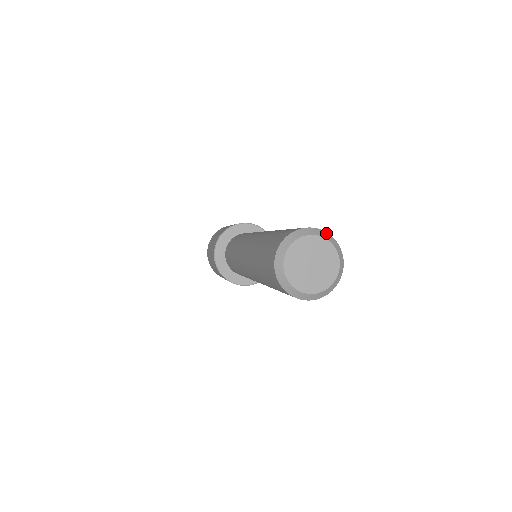
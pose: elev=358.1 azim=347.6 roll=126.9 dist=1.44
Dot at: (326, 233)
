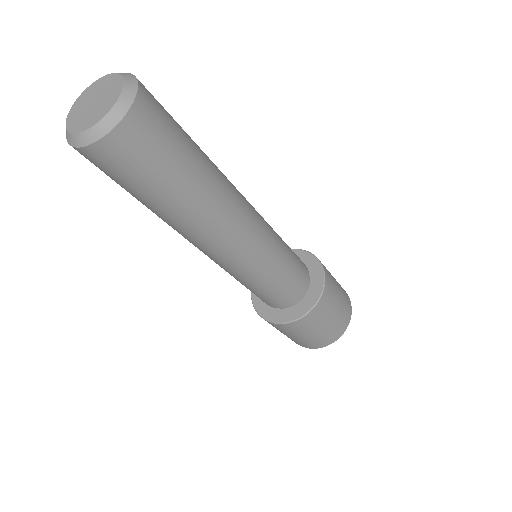
Dot at: occluded
